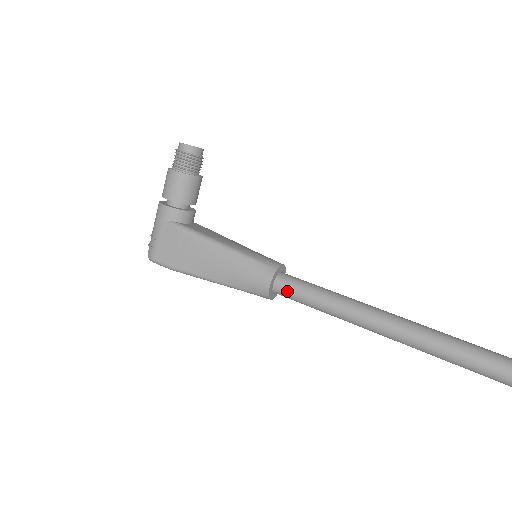
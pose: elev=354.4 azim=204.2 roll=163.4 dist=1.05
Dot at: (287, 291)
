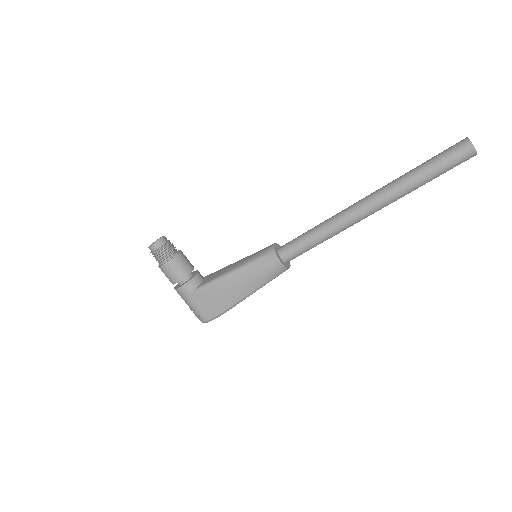
Dot at: (292, 254)
